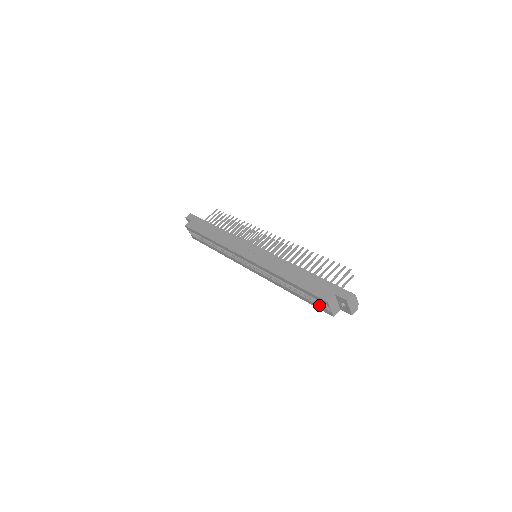
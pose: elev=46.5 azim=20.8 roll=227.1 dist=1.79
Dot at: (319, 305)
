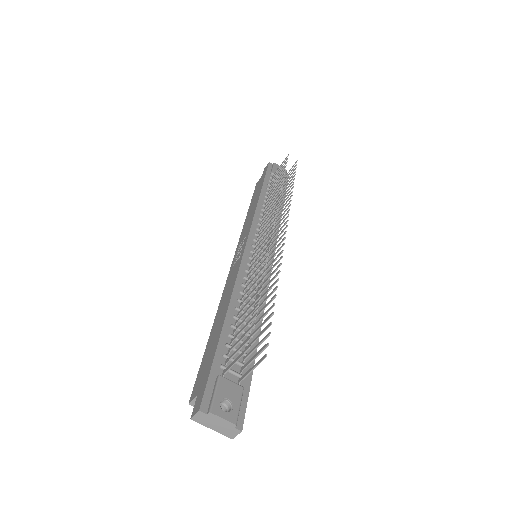
Dot at: occluded
